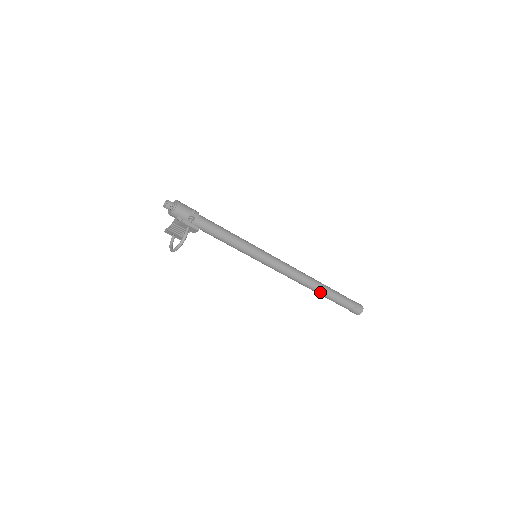
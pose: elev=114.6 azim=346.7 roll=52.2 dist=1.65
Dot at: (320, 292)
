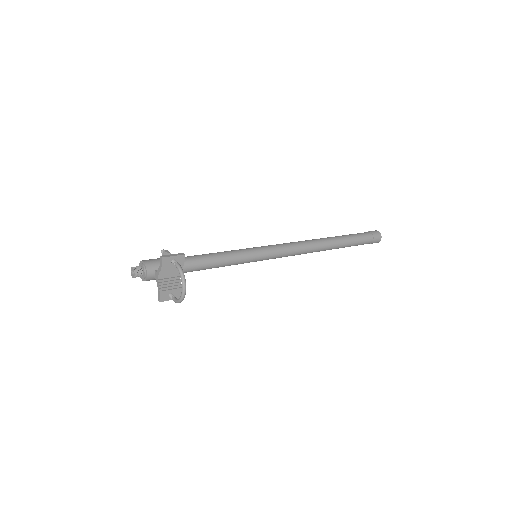
Dot at: (335, 243)
